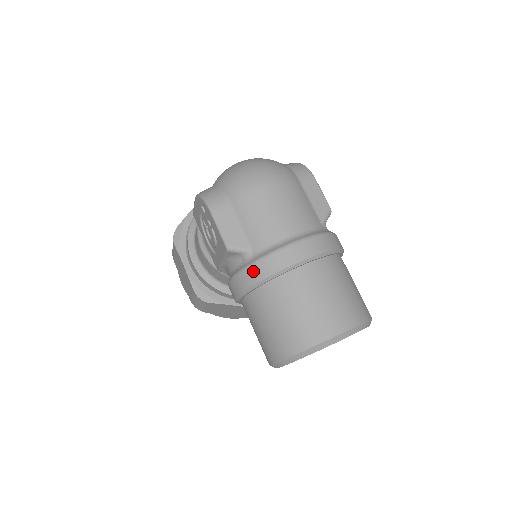
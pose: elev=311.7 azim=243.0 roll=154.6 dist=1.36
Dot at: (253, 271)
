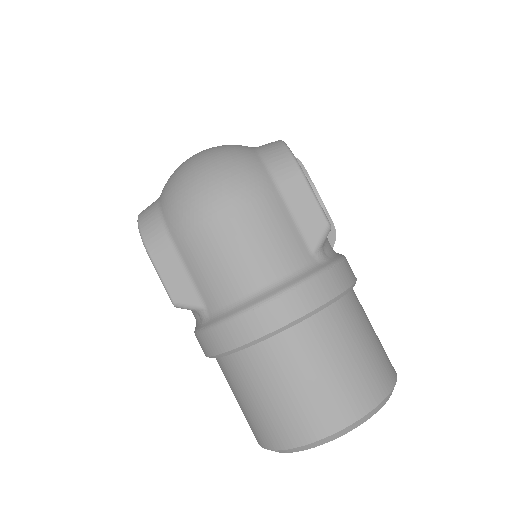
Dot at: (209, 339)
